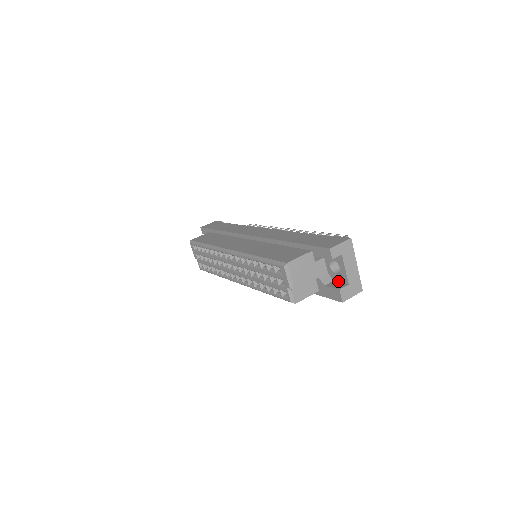
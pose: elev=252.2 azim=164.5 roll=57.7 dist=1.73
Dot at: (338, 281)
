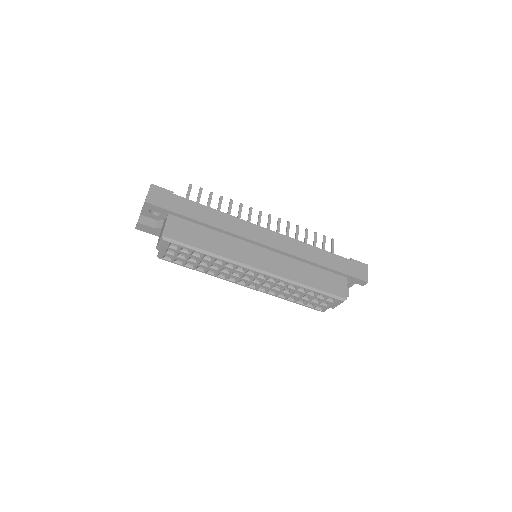
Dot at: occluded
